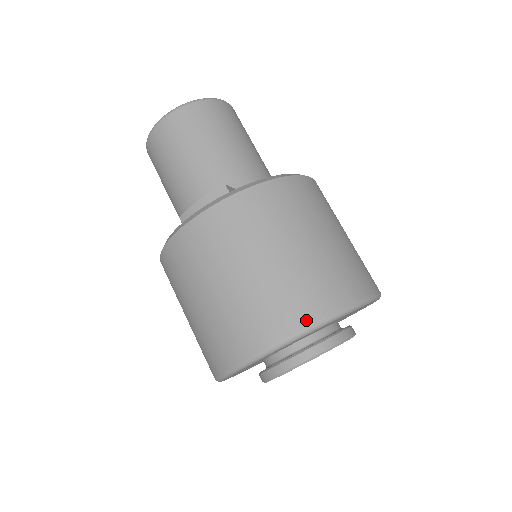
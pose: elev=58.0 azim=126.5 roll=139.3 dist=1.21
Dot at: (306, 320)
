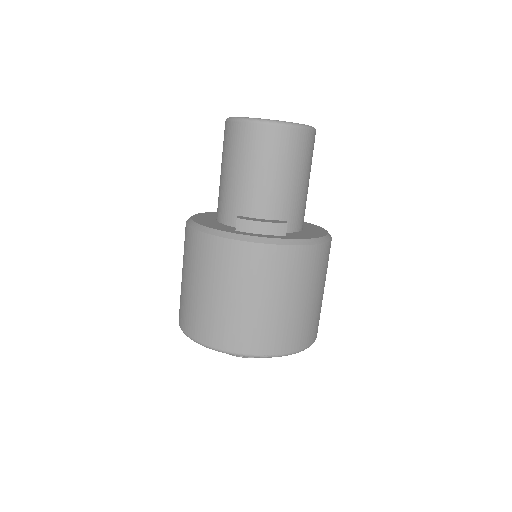
Dot at: (283, 350)
